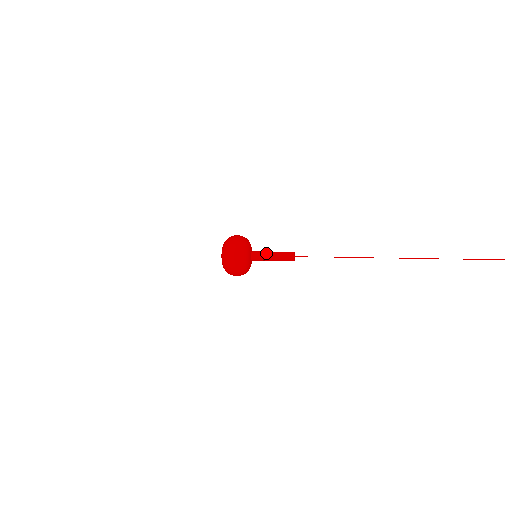
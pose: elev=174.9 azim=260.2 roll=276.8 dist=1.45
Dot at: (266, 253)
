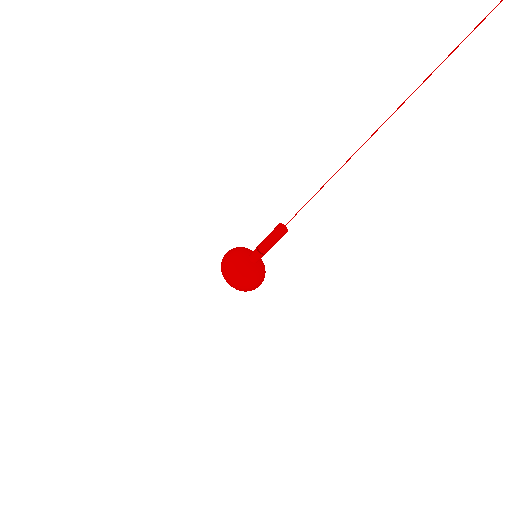
Dot at: (259, 247)
